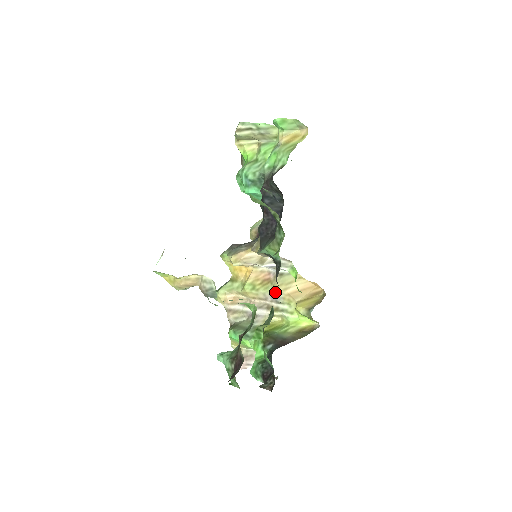
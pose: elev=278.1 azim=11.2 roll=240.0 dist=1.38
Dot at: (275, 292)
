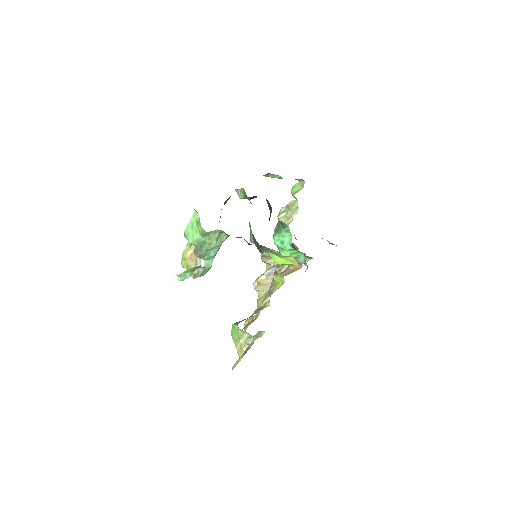
Dot at: (270, 286)
